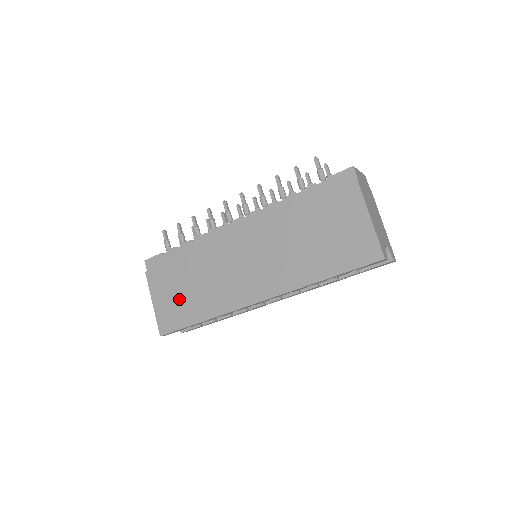
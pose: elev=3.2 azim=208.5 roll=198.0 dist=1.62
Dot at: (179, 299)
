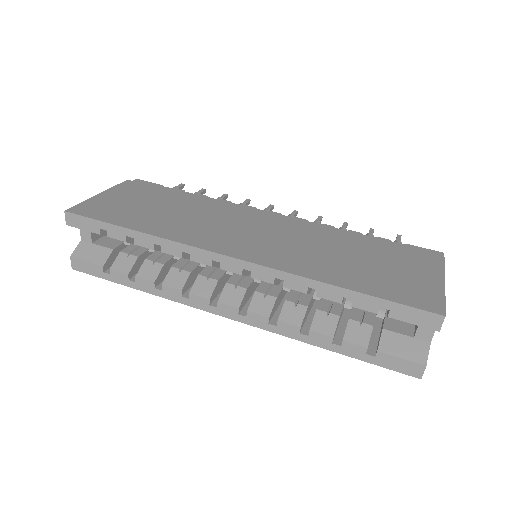
Dot at: (136, 207)
